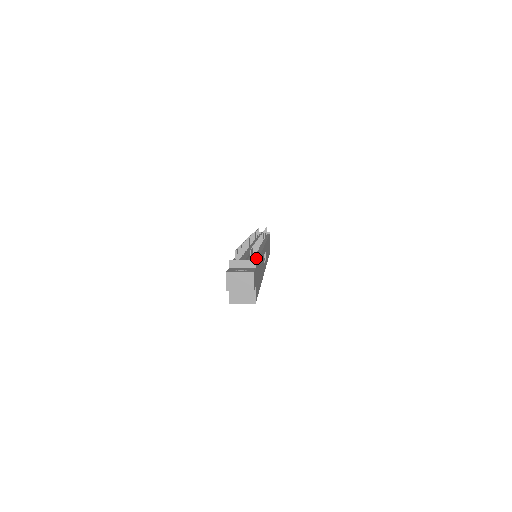
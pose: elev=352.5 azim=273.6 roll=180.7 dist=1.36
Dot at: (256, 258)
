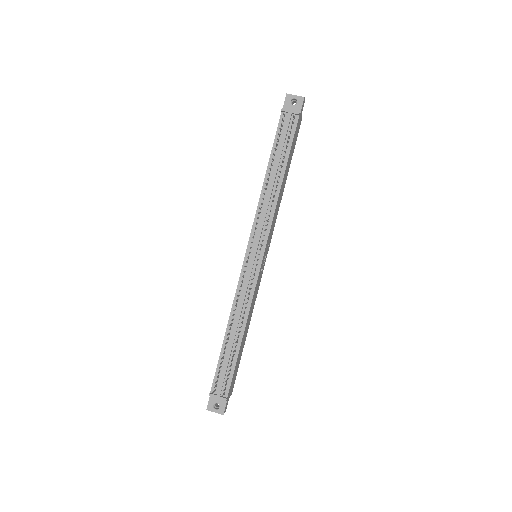
Dot at: (232, 371)
